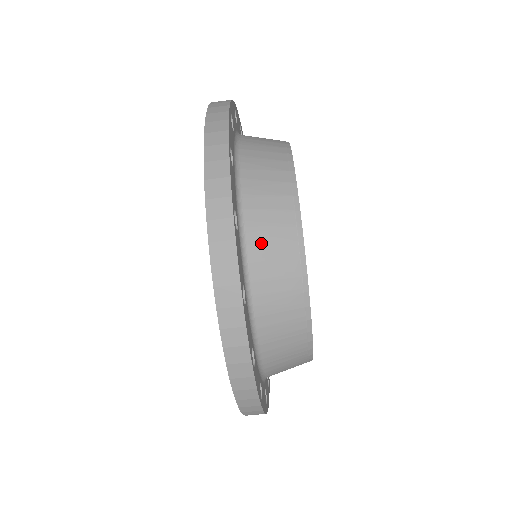
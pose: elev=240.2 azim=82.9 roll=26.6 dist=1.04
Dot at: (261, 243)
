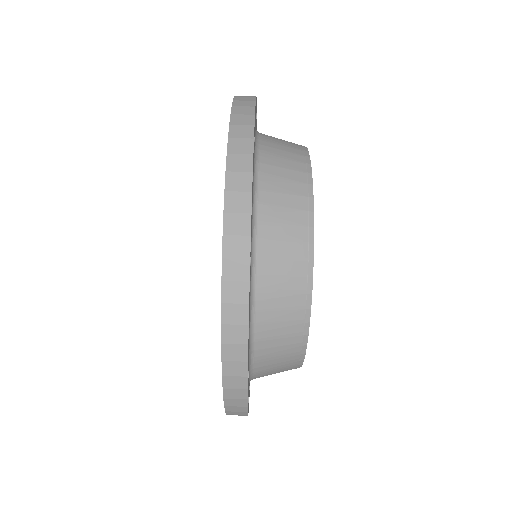
Dot at: (271, 275)
